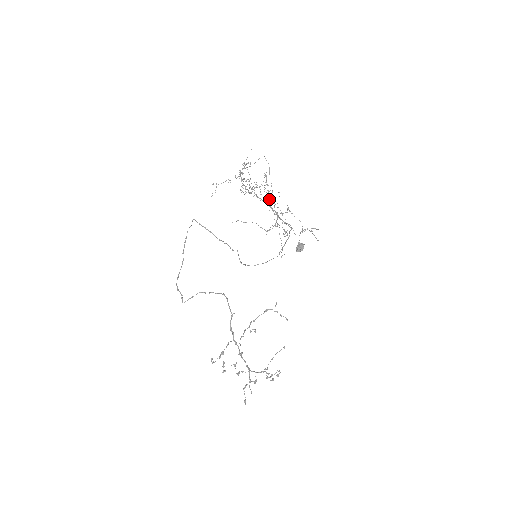
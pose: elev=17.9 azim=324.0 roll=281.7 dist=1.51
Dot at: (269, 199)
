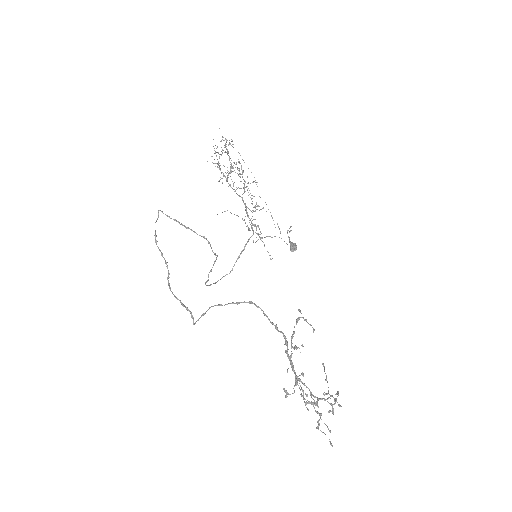
Dot at: (244, 191)
